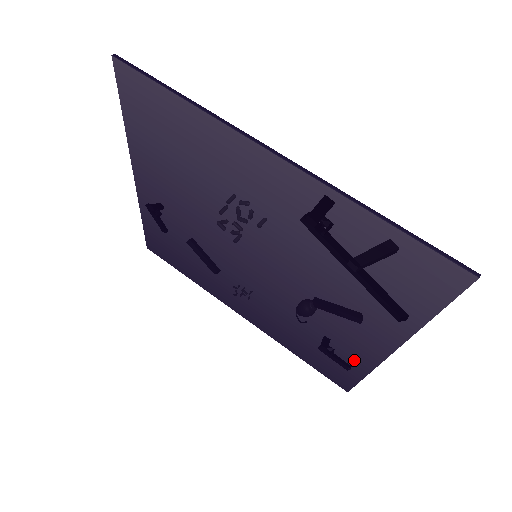
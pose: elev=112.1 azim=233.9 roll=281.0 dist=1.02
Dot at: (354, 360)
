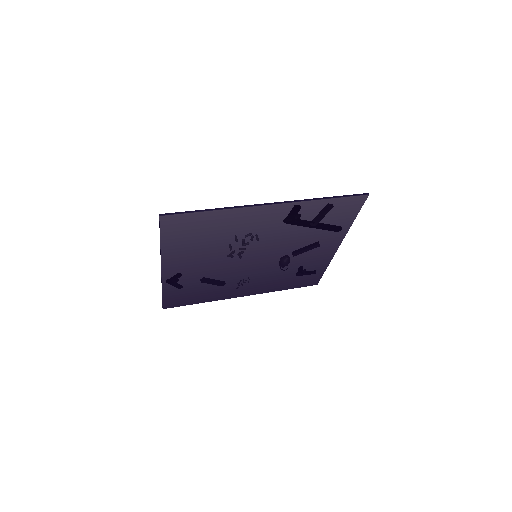
Dot at: (319, 265)
